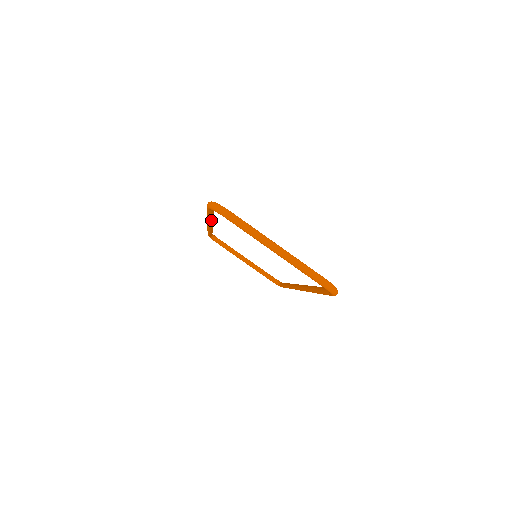
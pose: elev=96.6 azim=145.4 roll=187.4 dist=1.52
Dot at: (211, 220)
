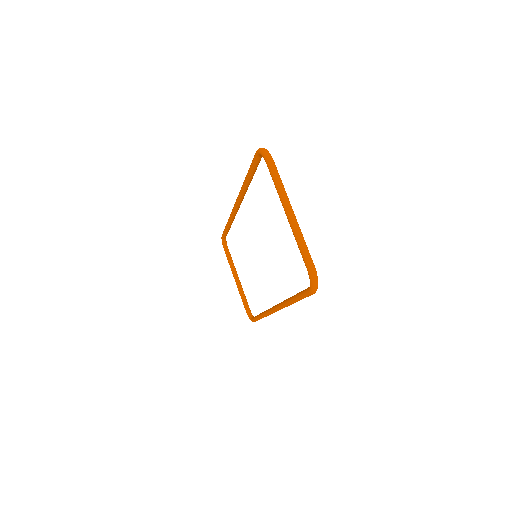
Dot at: (244, 188)
